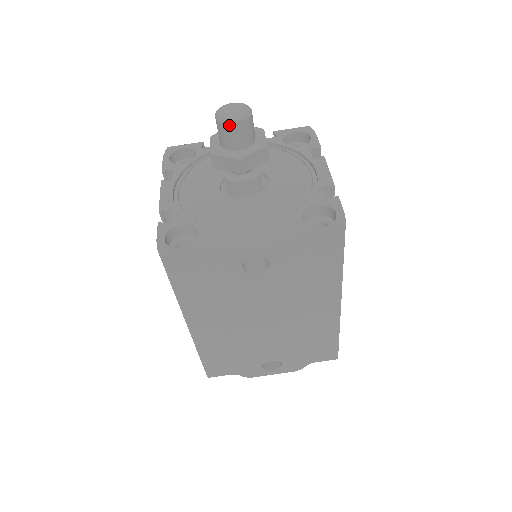
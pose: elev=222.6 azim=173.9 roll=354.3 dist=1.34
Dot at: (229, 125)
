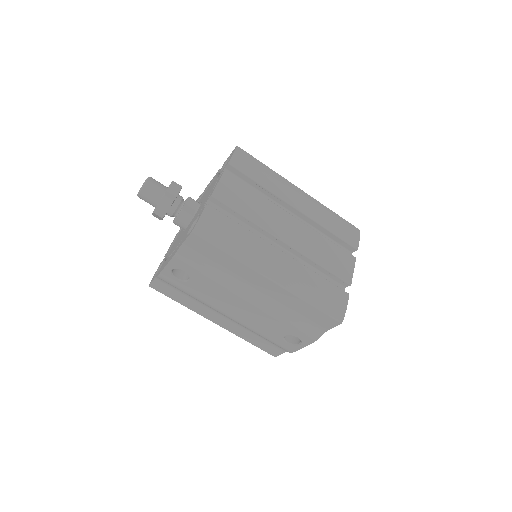
Dot at: (139, 197)
